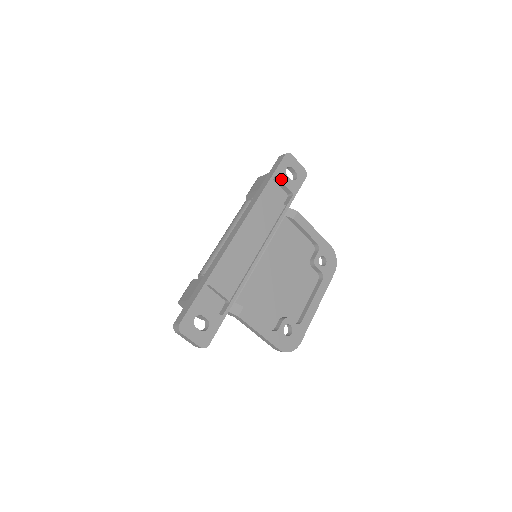
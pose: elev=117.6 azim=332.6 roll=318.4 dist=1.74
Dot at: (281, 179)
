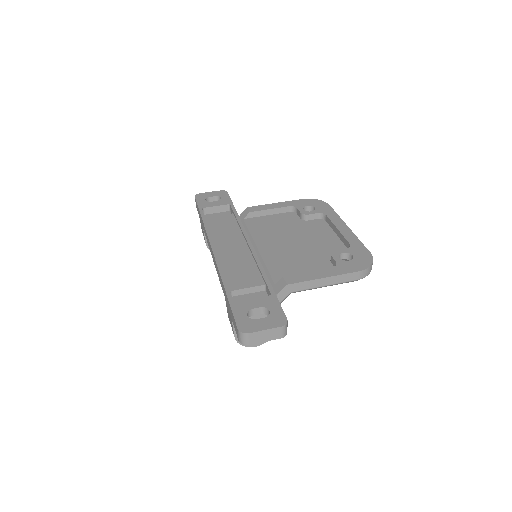
Dot at: (209, 206)
